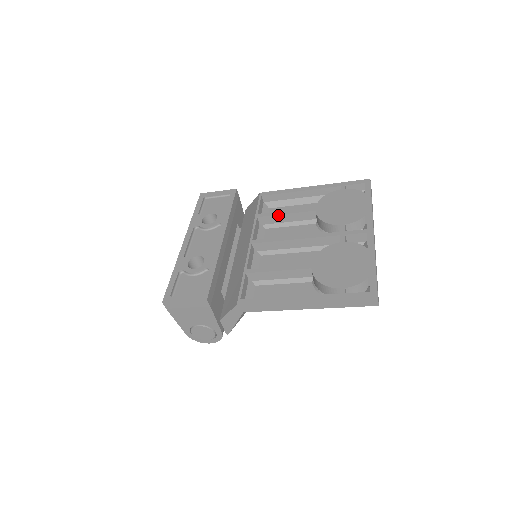
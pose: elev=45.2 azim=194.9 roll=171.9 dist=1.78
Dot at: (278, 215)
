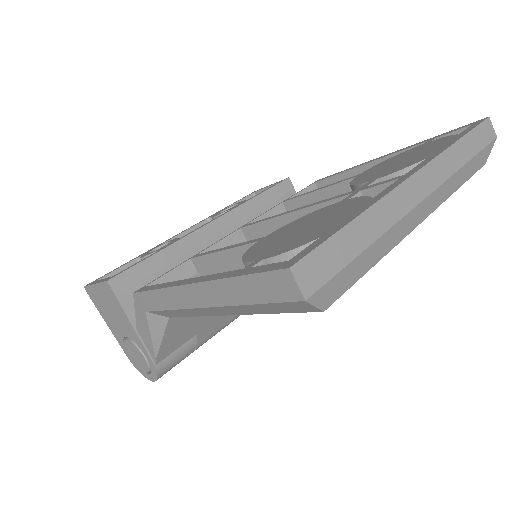
Dot at: (307, 194)
